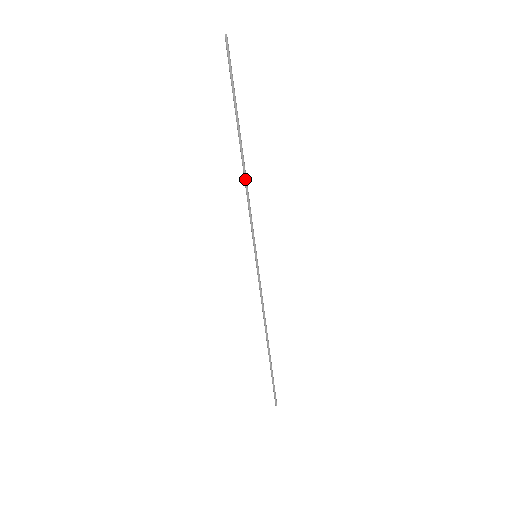
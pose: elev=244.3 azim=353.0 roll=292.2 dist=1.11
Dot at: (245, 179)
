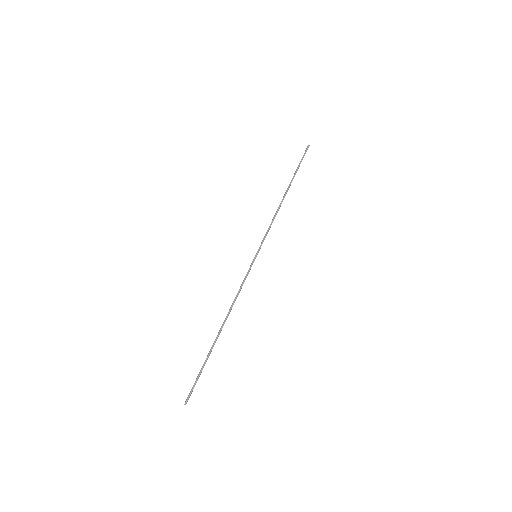
Dot at: (279, 208)
